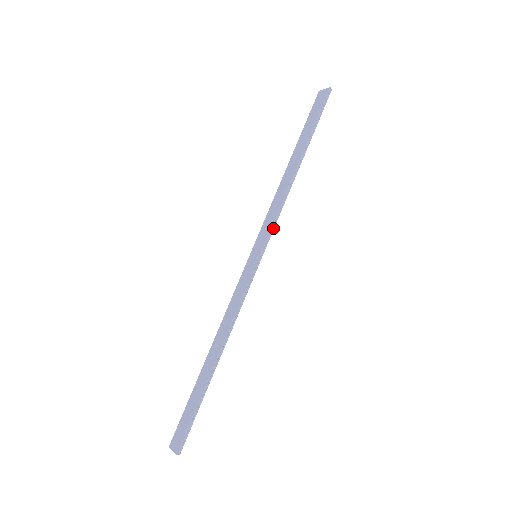
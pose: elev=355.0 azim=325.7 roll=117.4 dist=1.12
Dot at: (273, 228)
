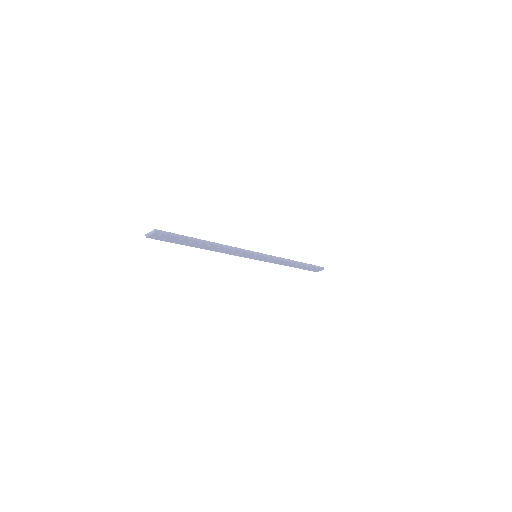
Dot at: (273, 257)
